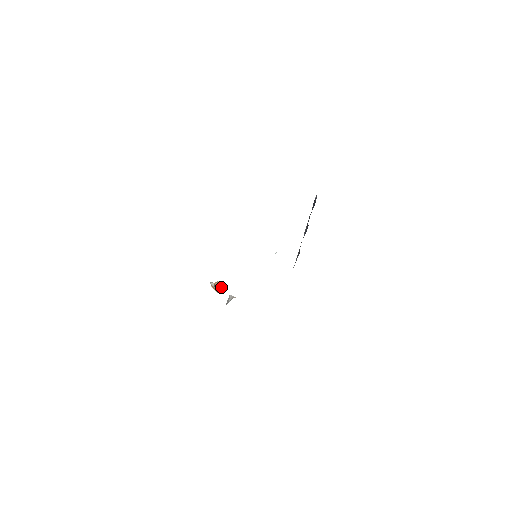
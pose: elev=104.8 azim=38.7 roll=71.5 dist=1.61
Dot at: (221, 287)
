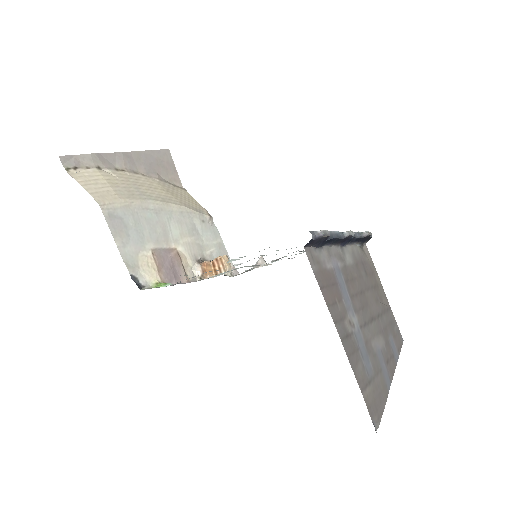
Dot at: (222, 267)
